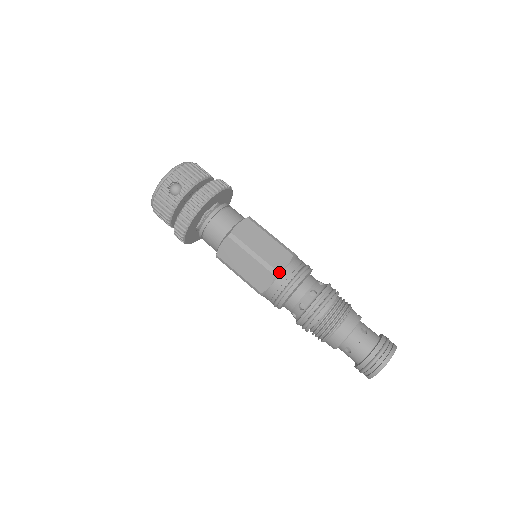
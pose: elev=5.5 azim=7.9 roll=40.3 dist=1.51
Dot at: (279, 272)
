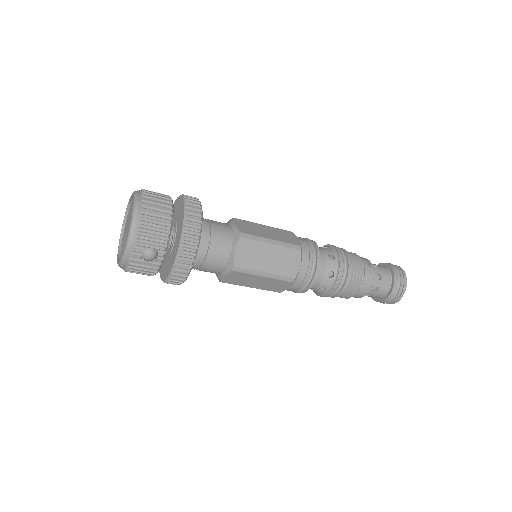
Dot at: (296, 277)
